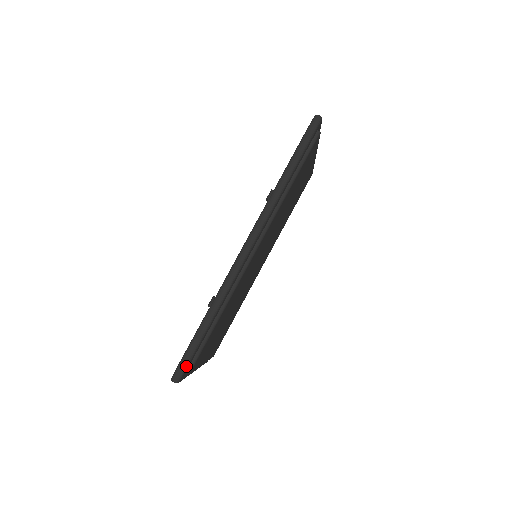
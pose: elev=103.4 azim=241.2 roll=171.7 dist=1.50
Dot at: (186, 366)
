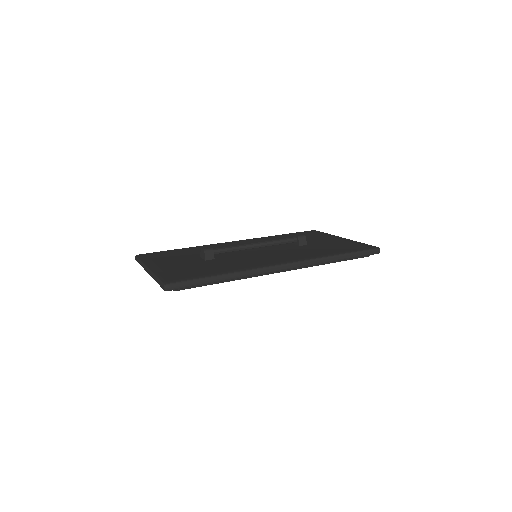
Dot at: (182, 288)
